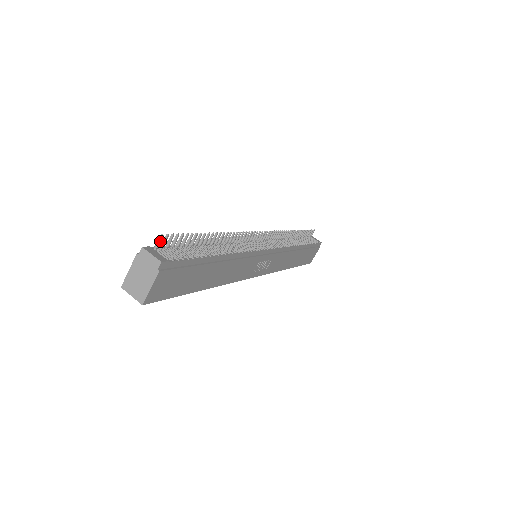
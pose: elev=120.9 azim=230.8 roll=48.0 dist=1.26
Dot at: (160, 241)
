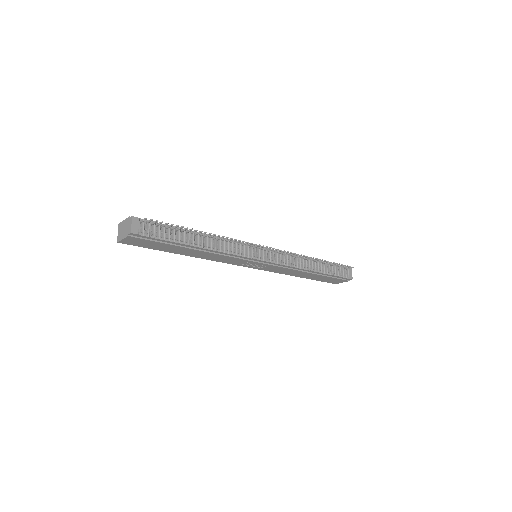
Dot at: occluded
